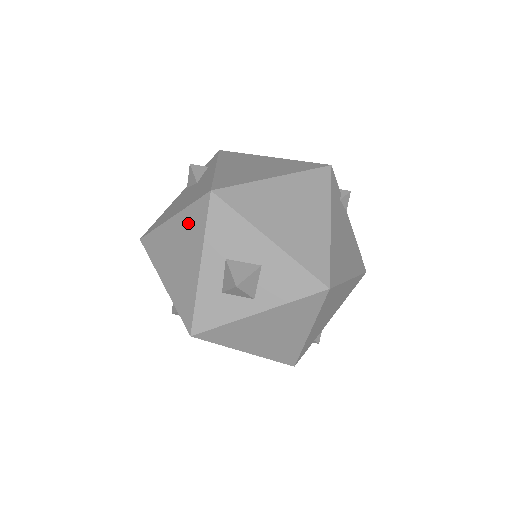
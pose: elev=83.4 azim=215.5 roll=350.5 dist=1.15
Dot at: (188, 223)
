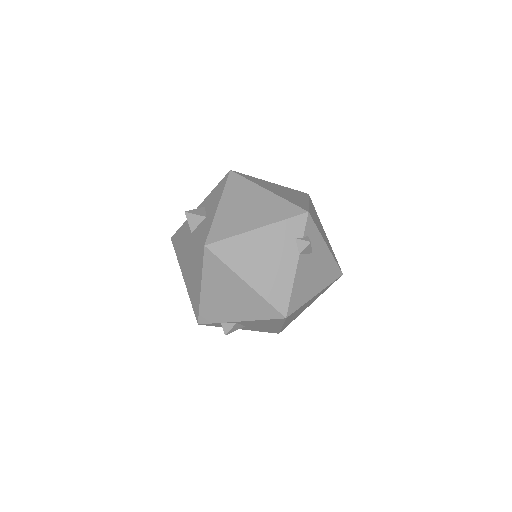
Dot at: occluded
